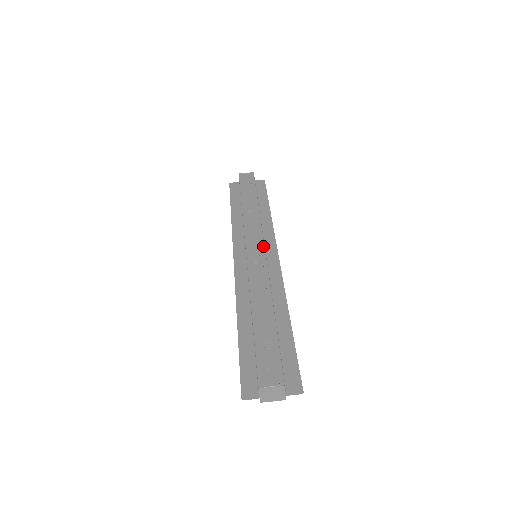
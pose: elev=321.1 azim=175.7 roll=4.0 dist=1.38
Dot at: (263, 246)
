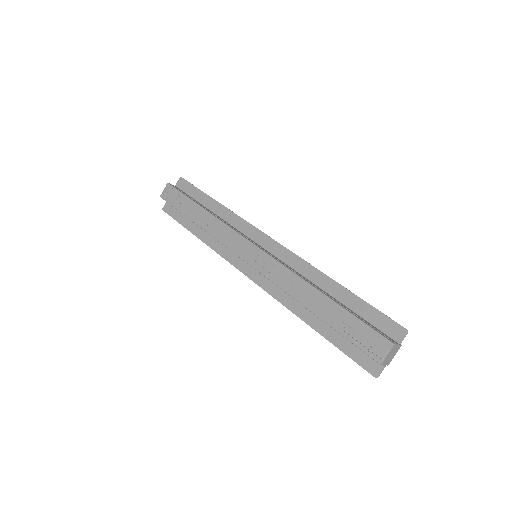
Dot at: (252, 245)
